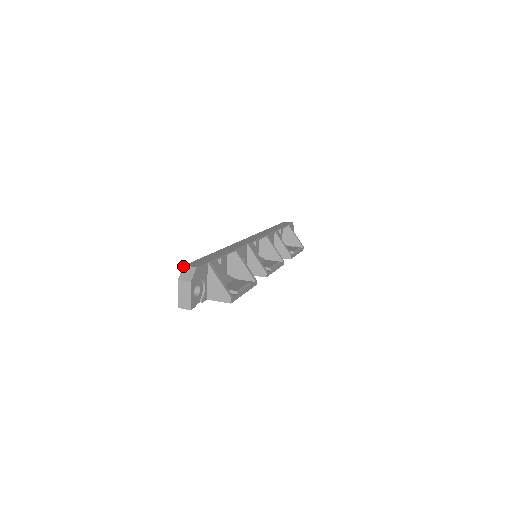
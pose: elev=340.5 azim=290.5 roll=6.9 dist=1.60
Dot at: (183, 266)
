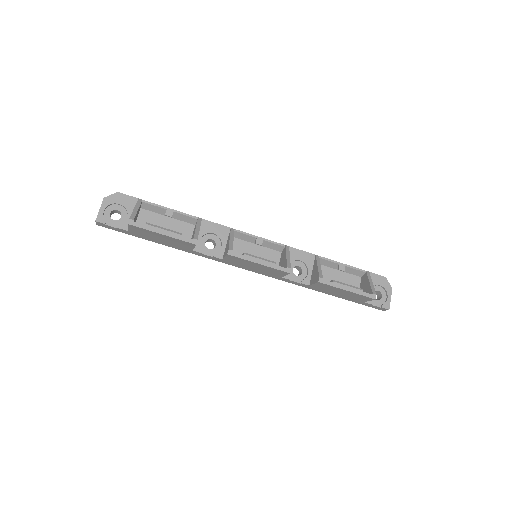
Dot at: occluded
